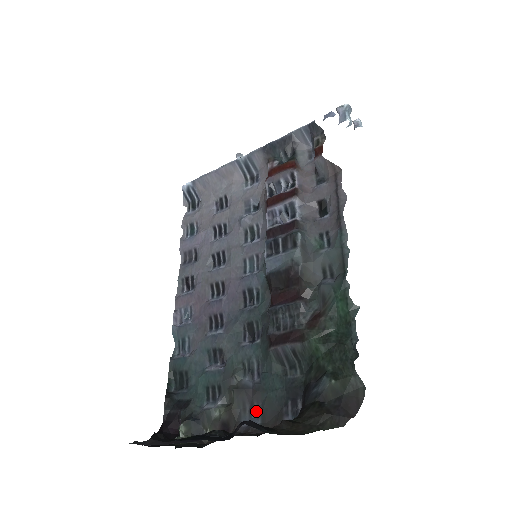
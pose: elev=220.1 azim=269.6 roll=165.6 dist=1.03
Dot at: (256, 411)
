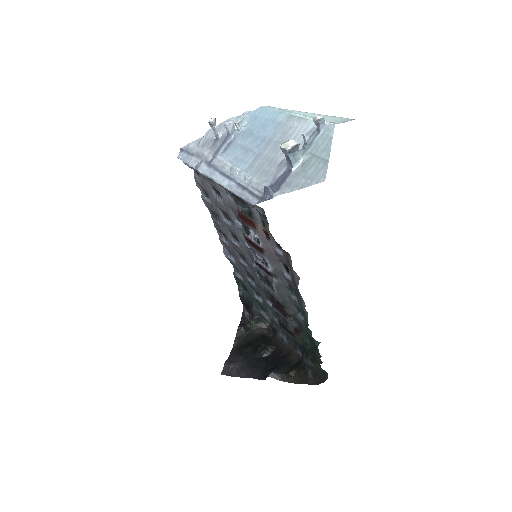
Dot at: (285, 335)
